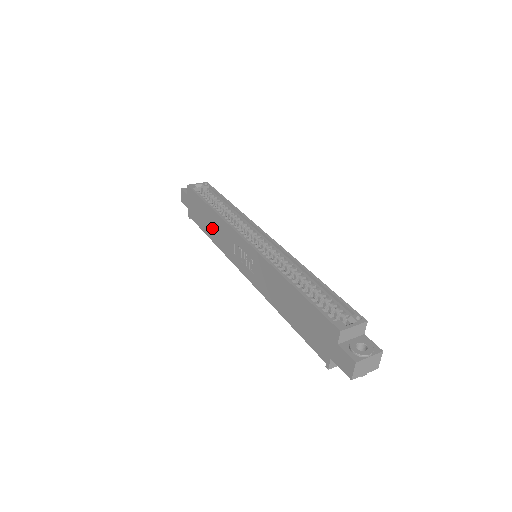
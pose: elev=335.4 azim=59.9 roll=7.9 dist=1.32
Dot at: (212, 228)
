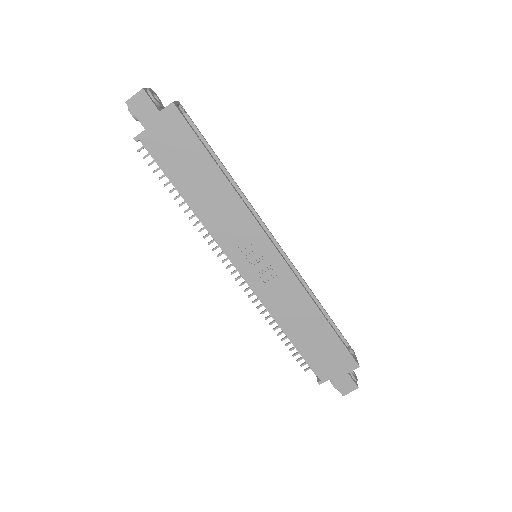
Dot at: (205, 195)
